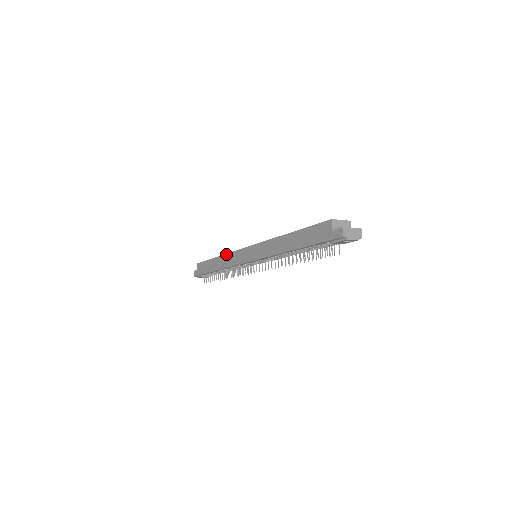
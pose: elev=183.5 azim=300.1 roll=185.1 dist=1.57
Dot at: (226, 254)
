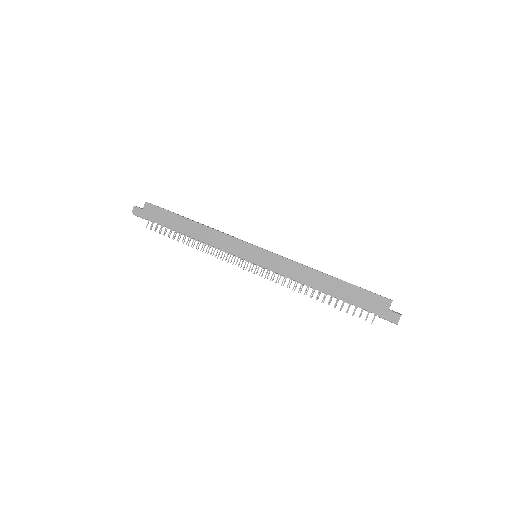
Dot at: (213, 229)
